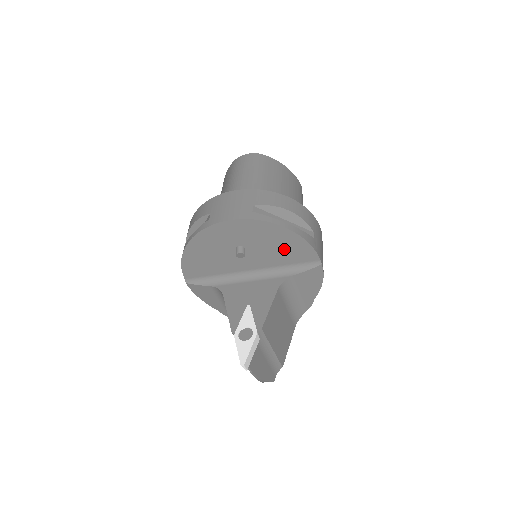
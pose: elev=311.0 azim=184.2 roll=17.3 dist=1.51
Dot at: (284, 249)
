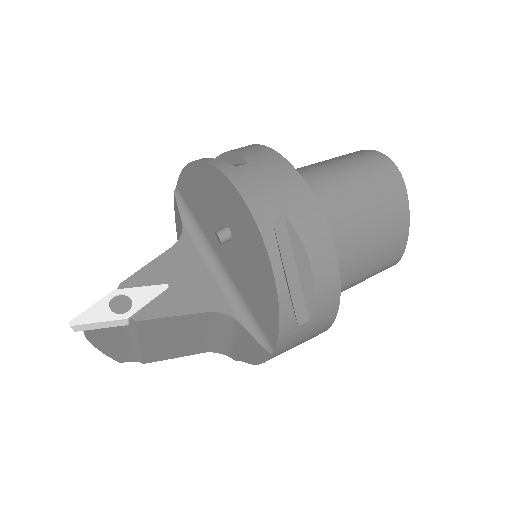
Dot at: (257, 292)
